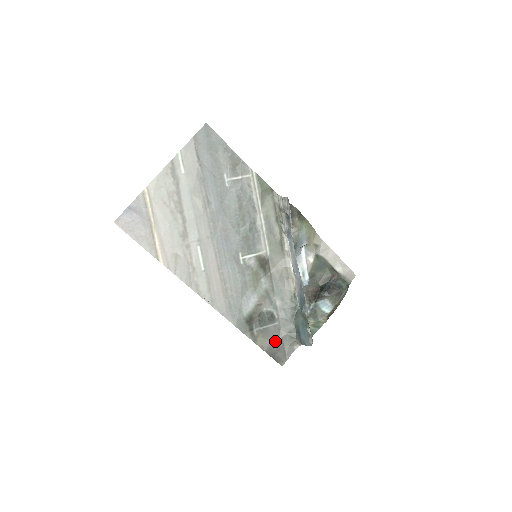
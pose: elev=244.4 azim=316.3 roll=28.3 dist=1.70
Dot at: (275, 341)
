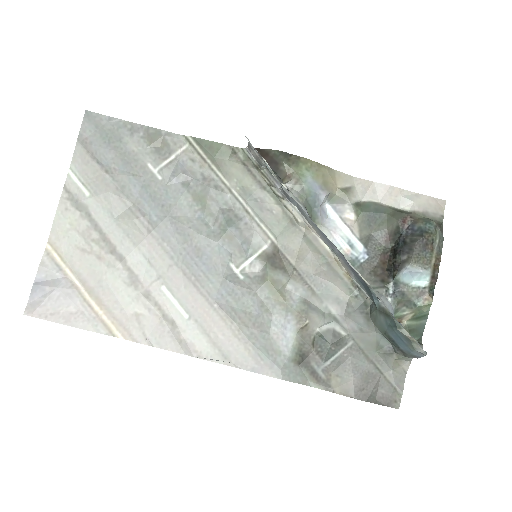
Dot at: (363, 373)
